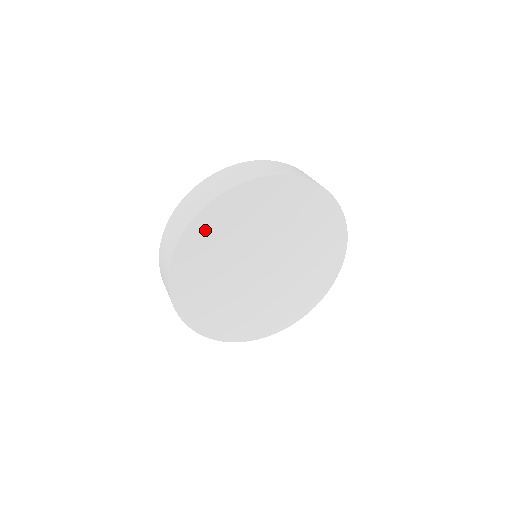
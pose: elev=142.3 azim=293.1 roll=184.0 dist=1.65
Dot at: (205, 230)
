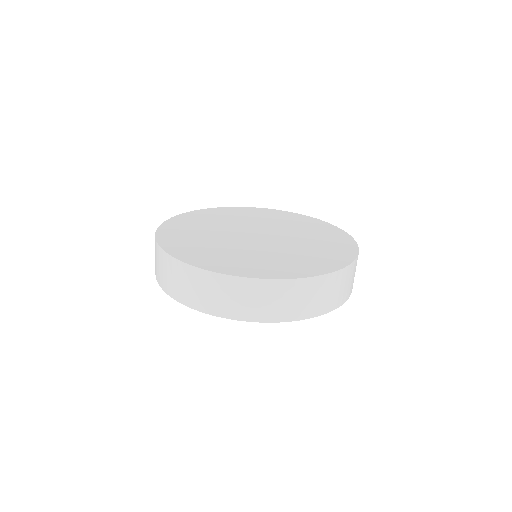
Dot at: (198, 216)
